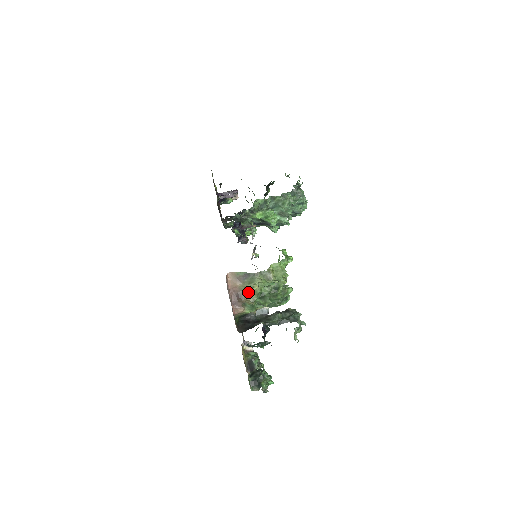
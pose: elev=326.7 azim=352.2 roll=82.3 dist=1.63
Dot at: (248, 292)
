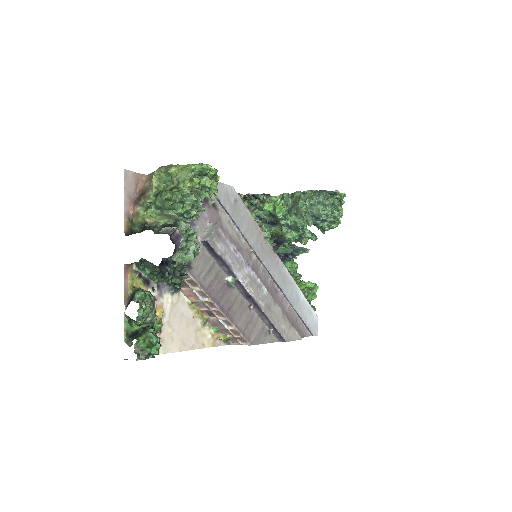
Dot at: (149, 189)
